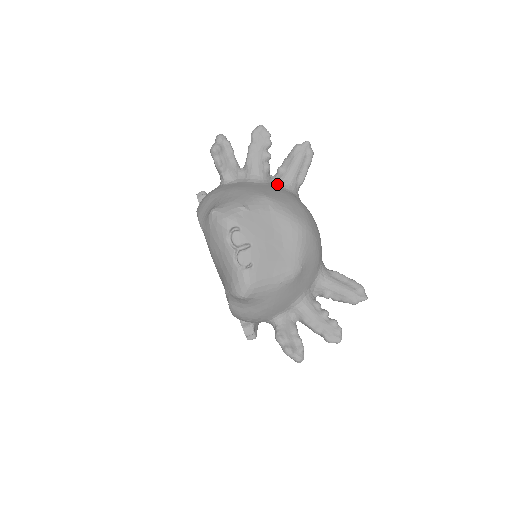
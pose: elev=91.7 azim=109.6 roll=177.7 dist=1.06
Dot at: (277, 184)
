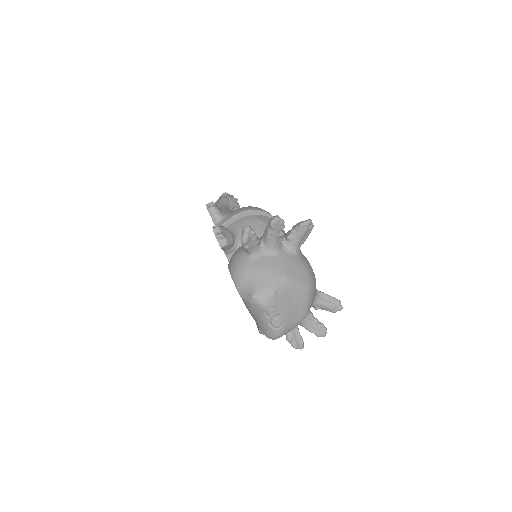
Dot at: (287, 251)
